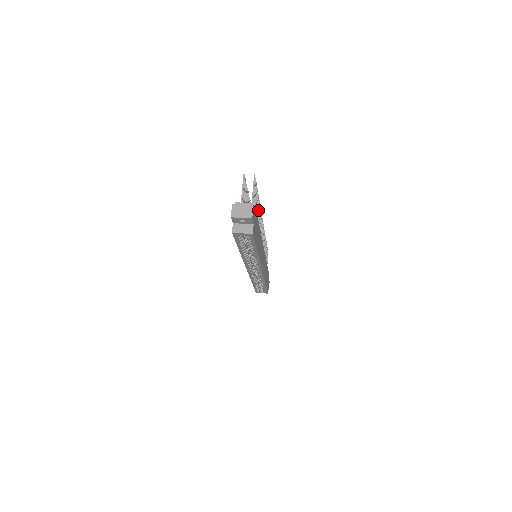
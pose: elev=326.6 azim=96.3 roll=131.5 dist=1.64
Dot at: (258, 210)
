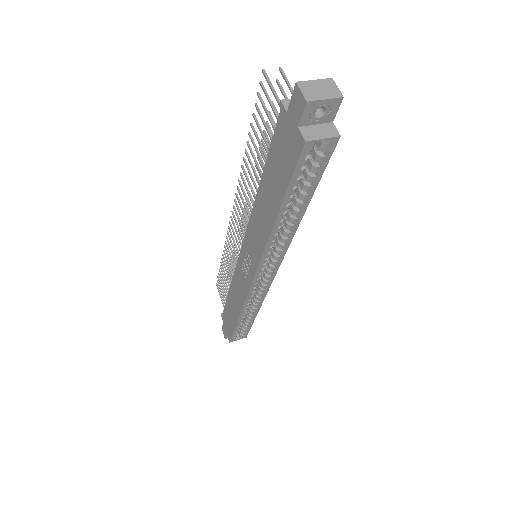
Dot at: (265, 160)
